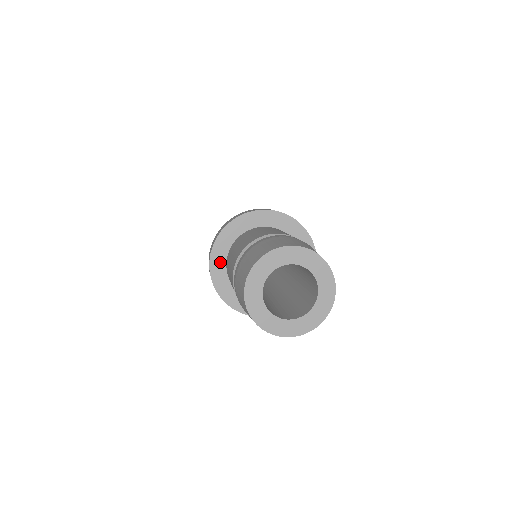
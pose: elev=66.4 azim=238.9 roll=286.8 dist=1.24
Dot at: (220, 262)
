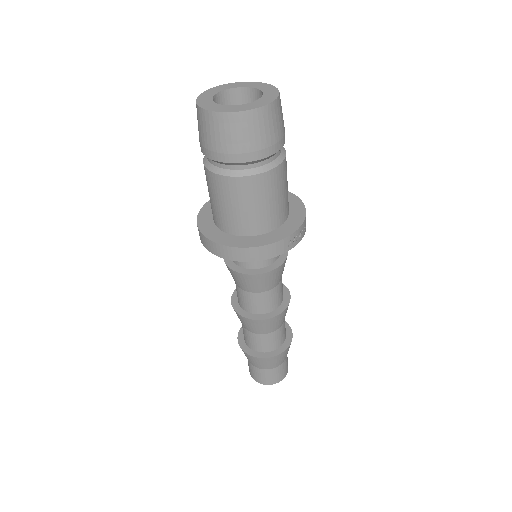
Dot at: (212, 230)
